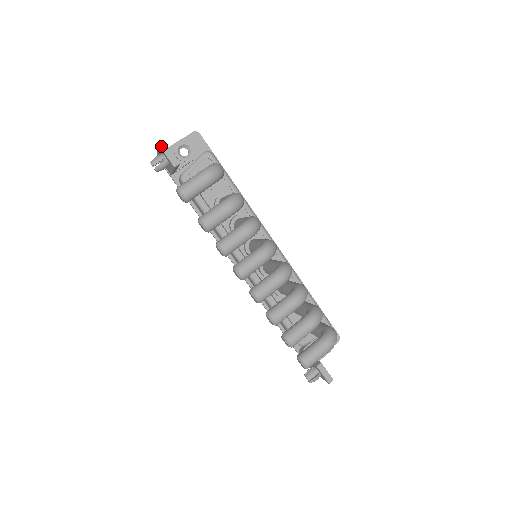
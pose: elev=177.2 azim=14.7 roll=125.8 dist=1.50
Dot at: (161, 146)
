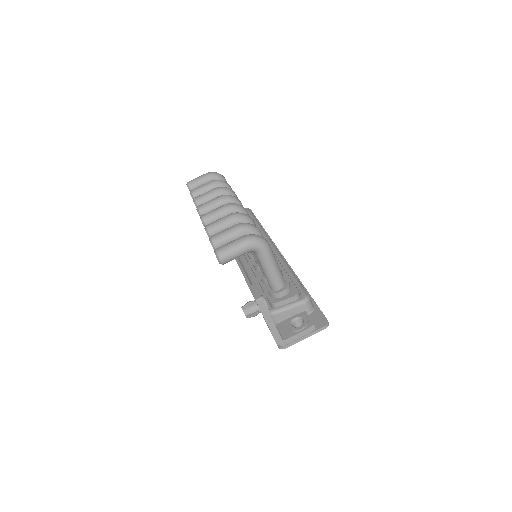
Dot at: occluded
